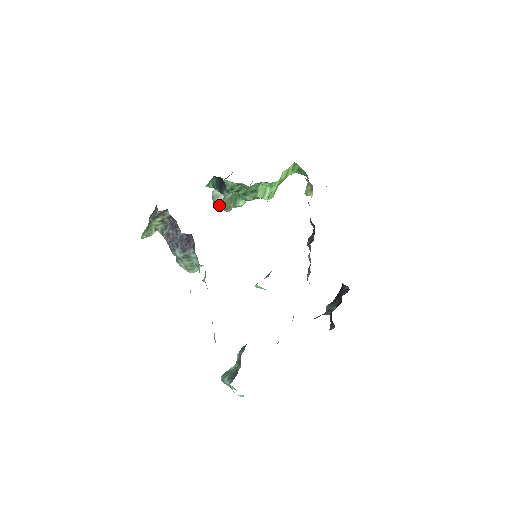
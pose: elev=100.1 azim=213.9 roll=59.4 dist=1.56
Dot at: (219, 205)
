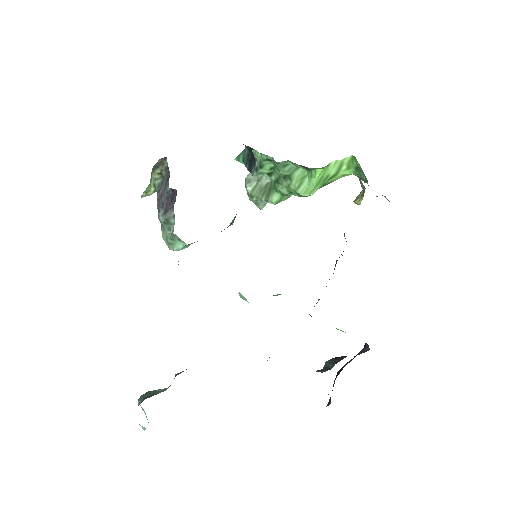
Dot at: (248, 192)
